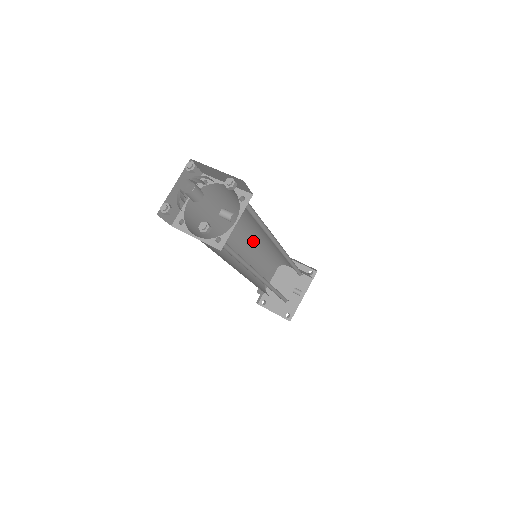
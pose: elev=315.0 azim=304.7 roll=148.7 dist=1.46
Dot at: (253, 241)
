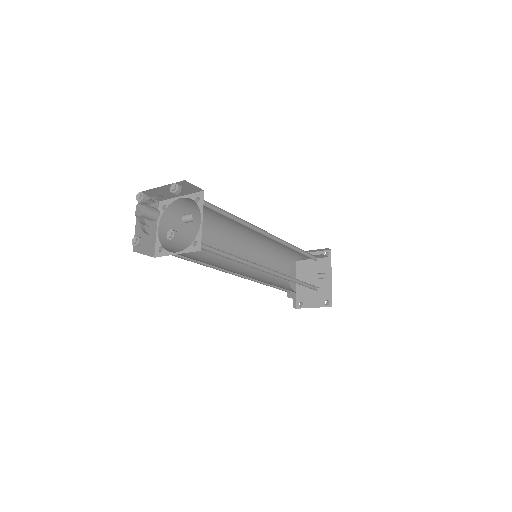
Dot at: (250, 247)
